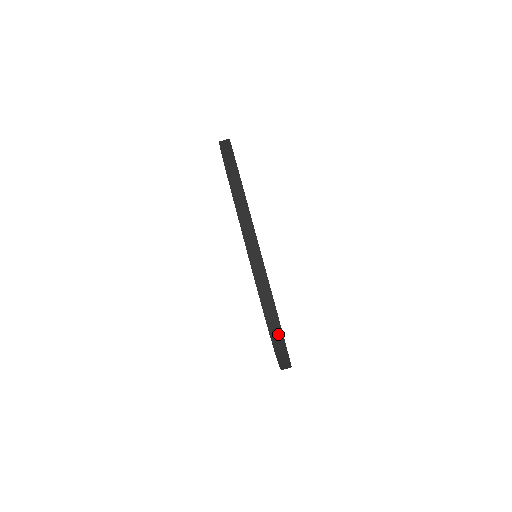
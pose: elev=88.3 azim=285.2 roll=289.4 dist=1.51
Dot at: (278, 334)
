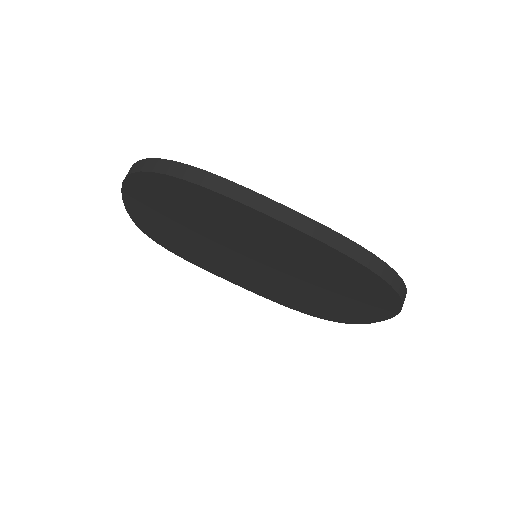
Dot at: (401, 286)
